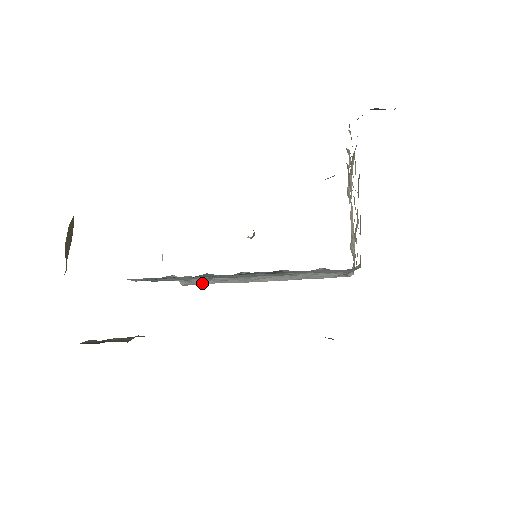
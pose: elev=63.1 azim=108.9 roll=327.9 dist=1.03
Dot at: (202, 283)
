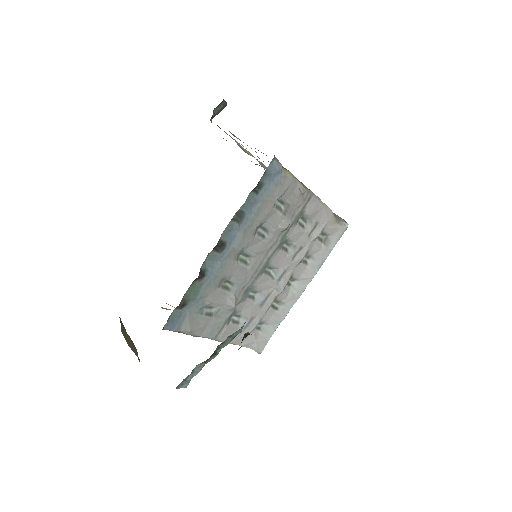
Dot at: (268, 336)
